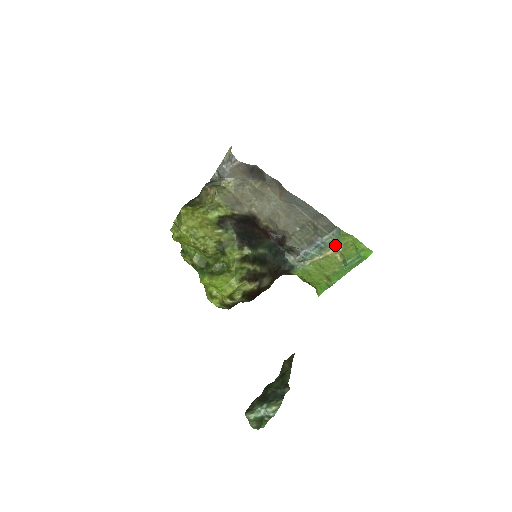
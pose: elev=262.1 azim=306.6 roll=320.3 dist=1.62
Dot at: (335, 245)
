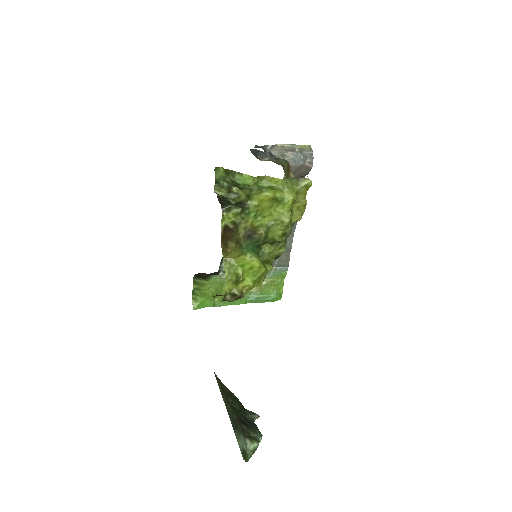
Dot at: (265, 277)
